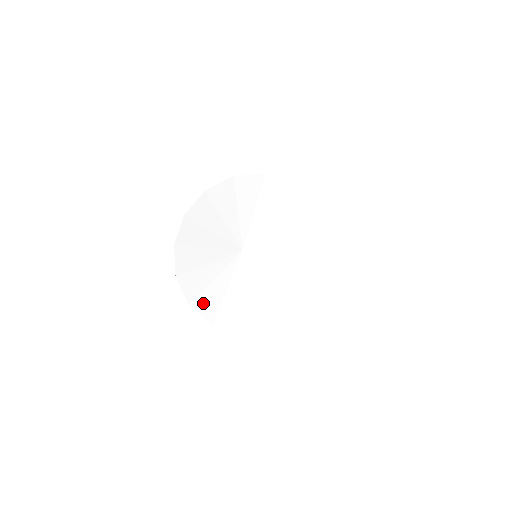
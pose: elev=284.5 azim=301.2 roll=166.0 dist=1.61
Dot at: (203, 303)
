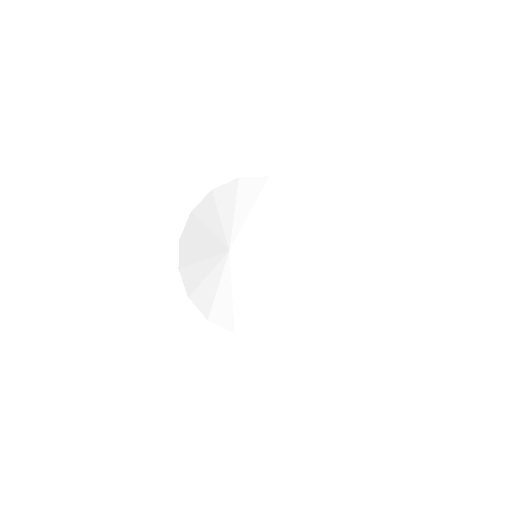
Dot at: (199, 297)
